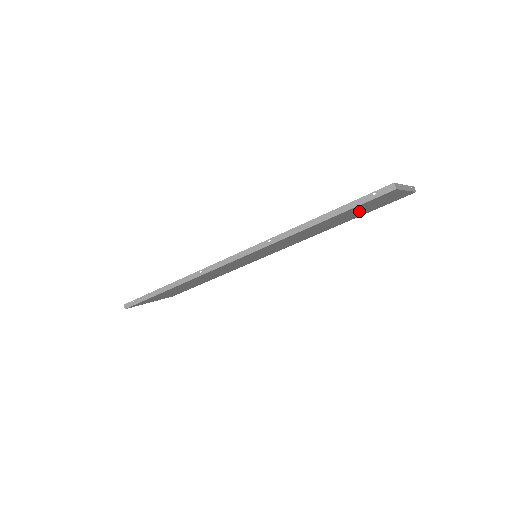
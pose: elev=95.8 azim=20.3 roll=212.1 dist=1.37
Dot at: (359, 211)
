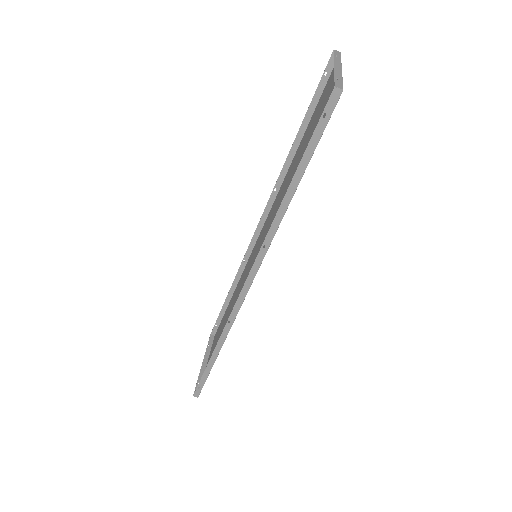
Dot at: (312, 133)
